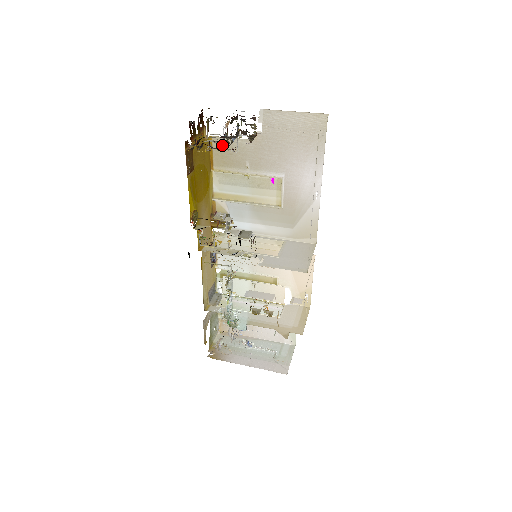
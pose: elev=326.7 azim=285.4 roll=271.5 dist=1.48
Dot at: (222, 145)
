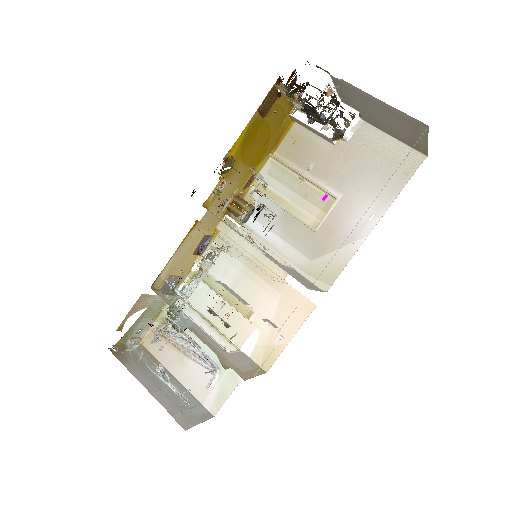
Dot at: (299, 135)
